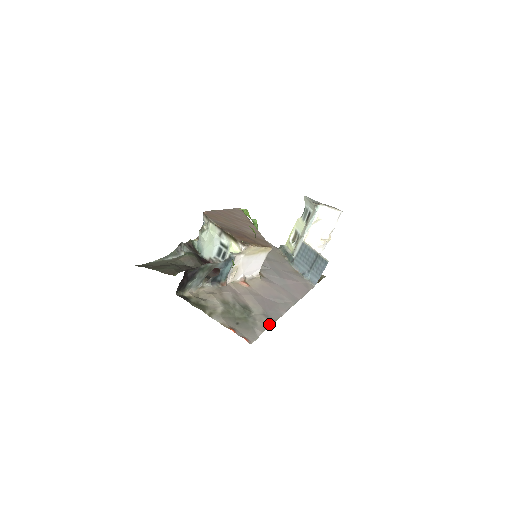
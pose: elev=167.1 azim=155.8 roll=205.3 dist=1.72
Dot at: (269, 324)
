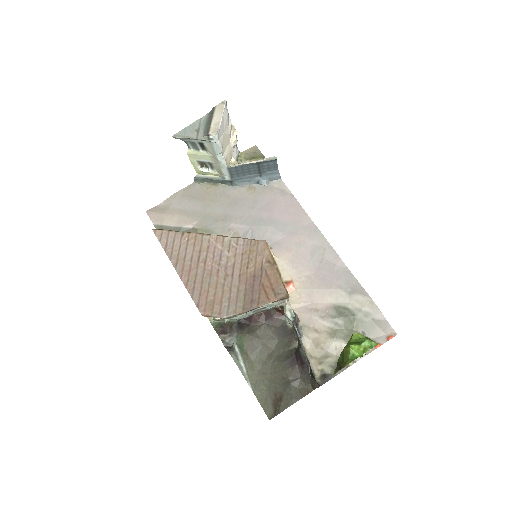
Dot at: (368, 297)
